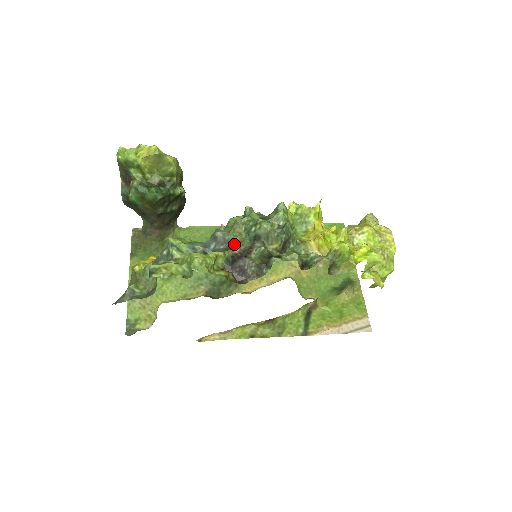
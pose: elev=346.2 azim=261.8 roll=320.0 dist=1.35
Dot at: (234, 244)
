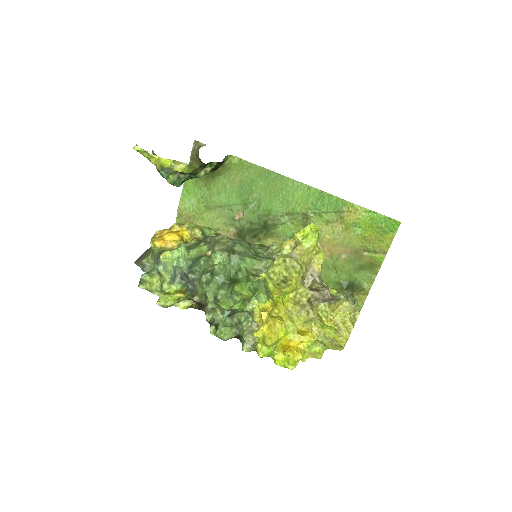
Dot at: (197, 291)
